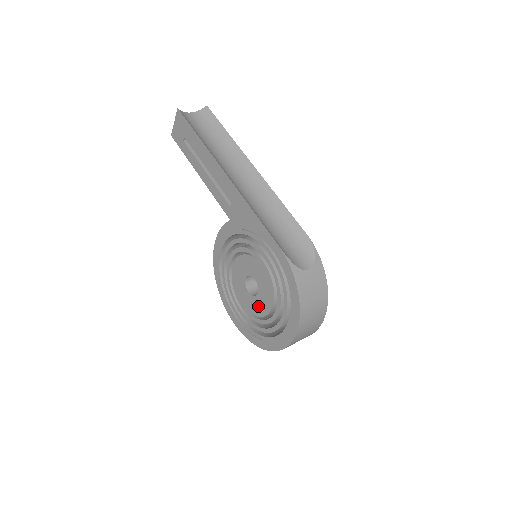
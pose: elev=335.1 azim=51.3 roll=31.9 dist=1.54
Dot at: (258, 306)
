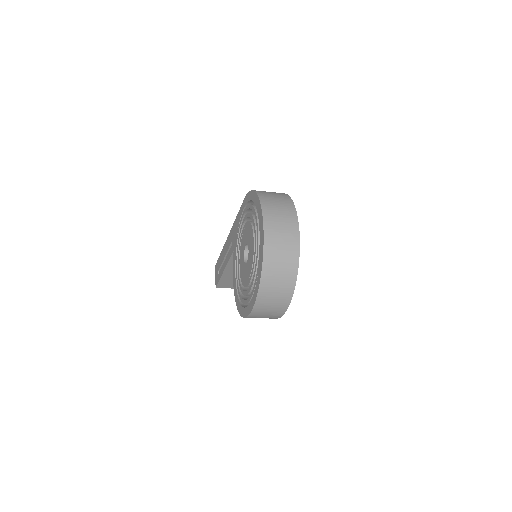
Dot at: (251, 255)
